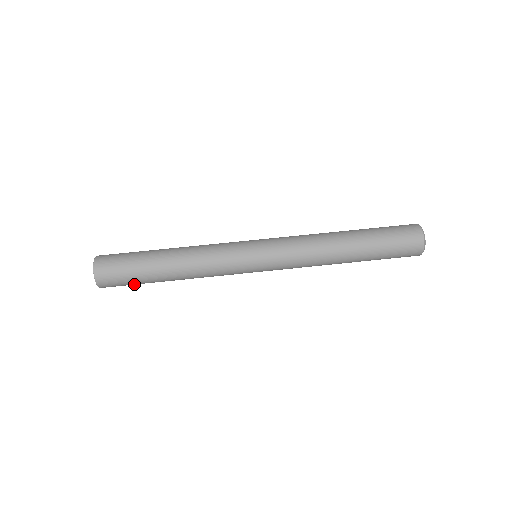
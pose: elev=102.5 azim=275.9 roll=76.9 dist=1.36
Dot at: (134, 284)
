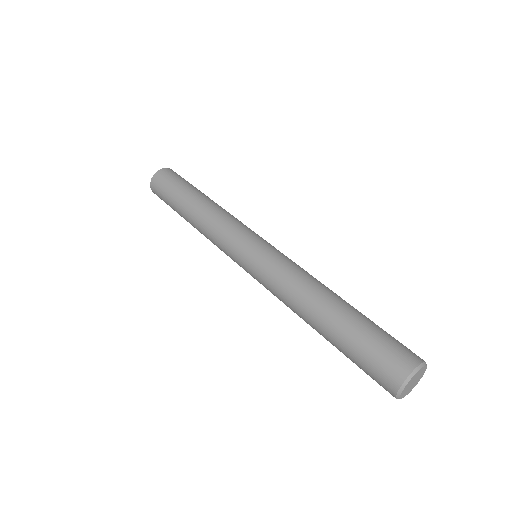
Dot at: (170, 191)
